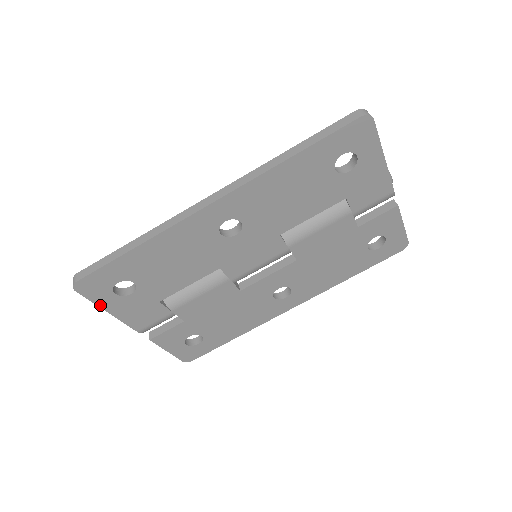
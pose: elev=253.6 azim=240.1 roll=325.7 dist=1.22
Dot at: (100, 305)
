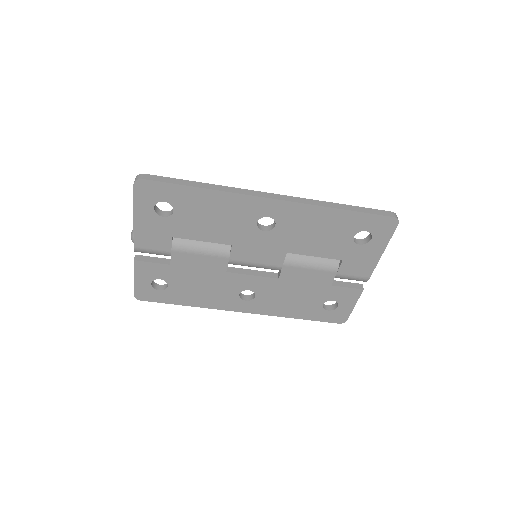
Dot at: (135, 207)
